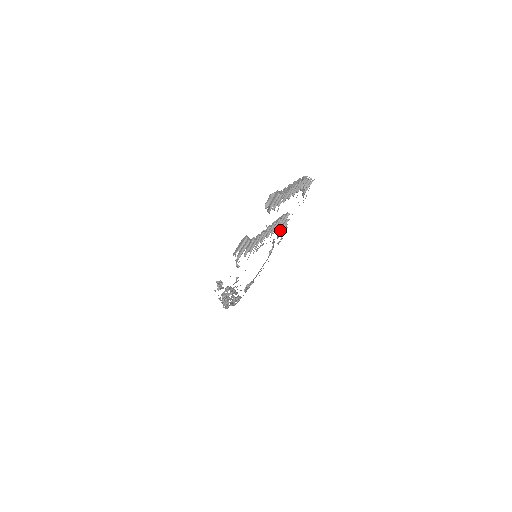
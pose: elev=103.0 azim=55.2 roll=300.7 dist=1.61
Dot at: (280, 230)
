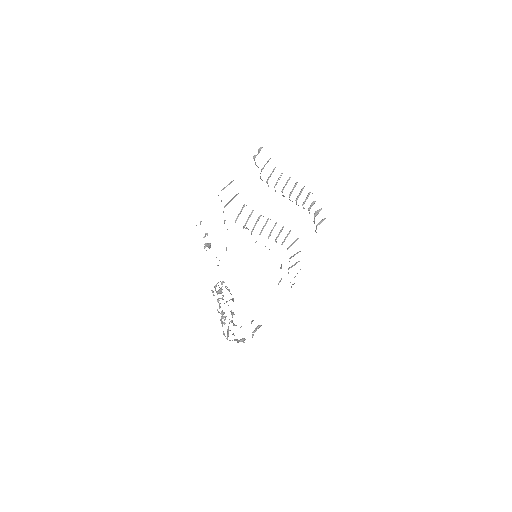
Dot at: (290, 258)
